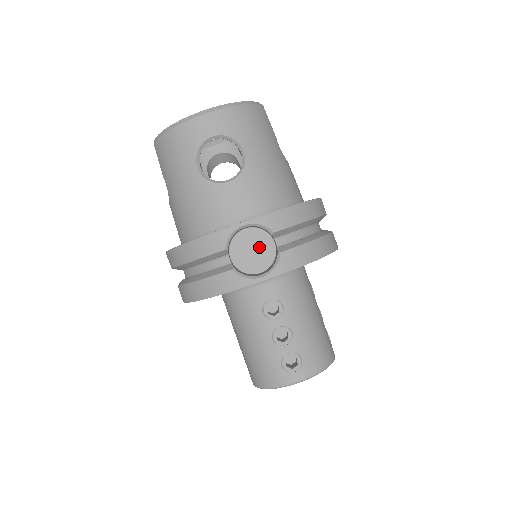
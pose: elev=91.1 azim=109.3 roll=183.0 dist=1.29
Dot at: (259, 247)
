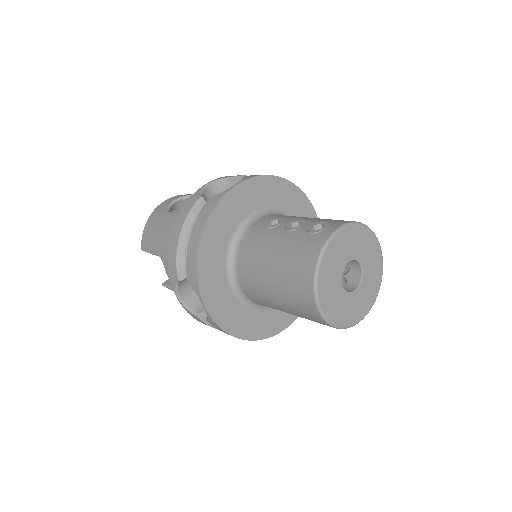
Dot at: occluded
